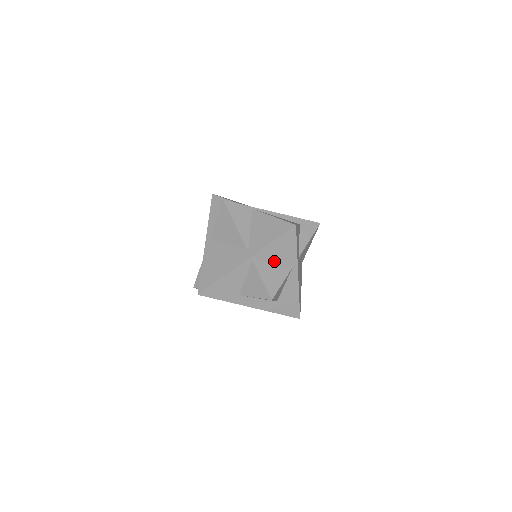
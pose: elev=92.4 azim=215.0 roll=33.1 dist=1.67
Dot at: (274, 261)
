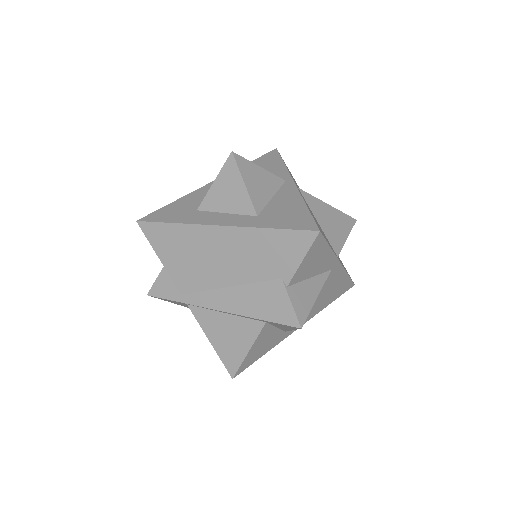
Dot at: occluded
